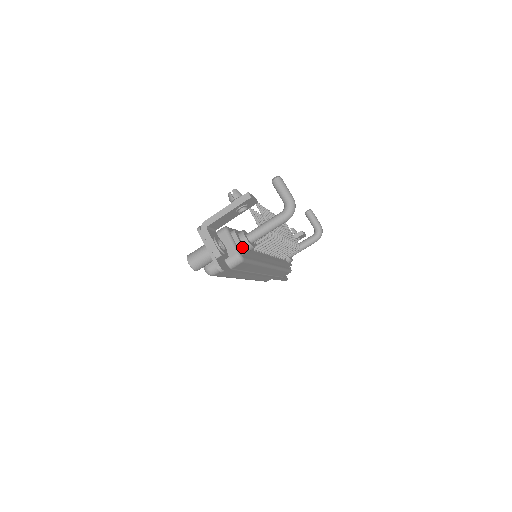
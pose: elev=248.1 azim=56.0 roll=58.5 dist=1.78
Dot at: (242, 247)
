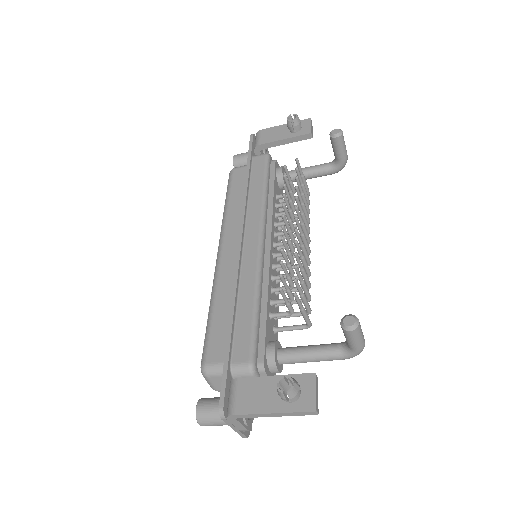
Dot at: occluded
